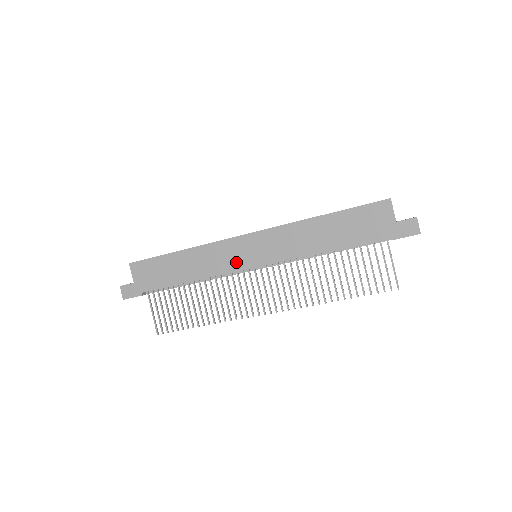
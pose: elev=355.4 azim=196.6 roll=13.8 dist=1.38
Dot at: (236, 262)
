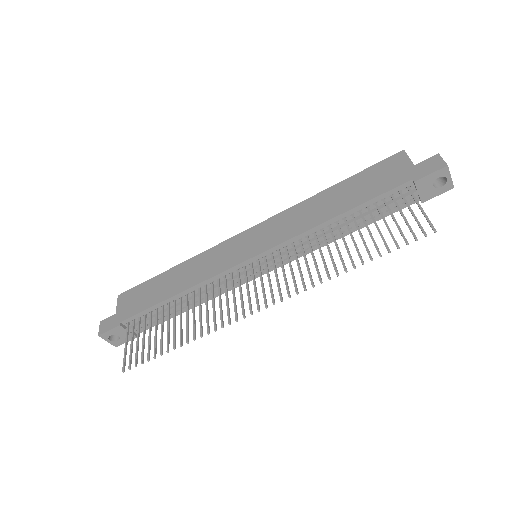
Dot at: (230, 259)
